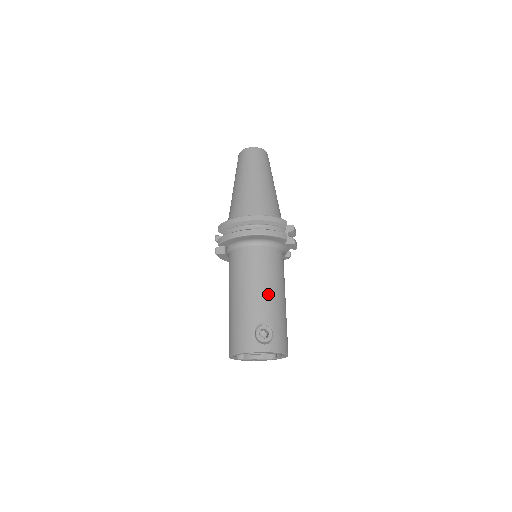
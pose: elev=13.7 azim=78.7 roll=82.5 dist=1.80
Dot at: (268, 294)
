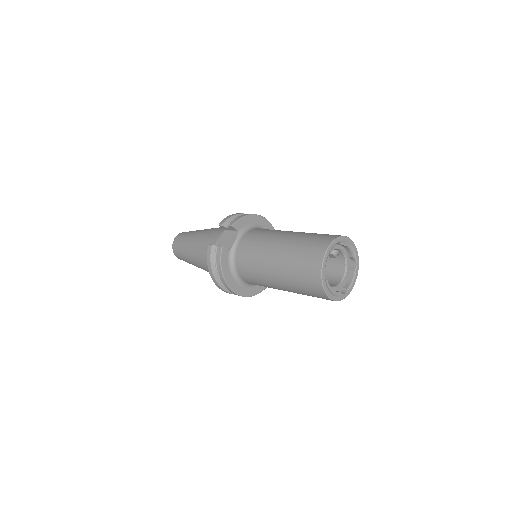
Dot at: occluded
